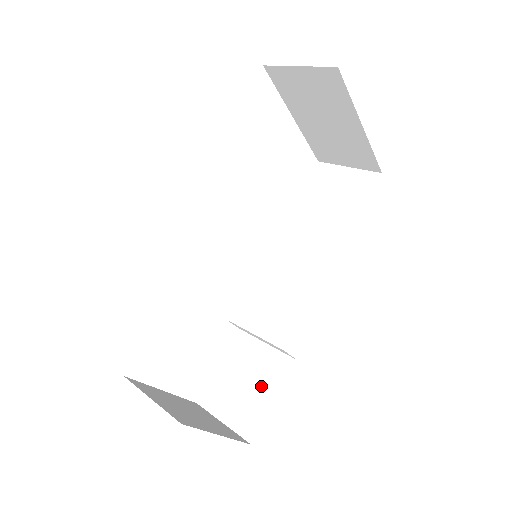
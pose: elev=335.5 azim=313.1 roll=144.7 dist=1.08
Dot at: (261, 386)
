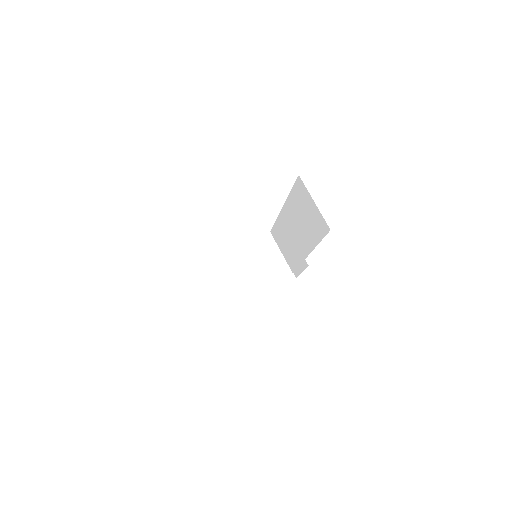
Dot at: occluded
